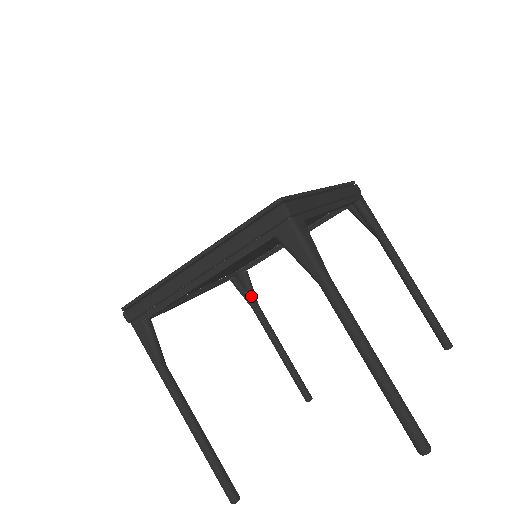
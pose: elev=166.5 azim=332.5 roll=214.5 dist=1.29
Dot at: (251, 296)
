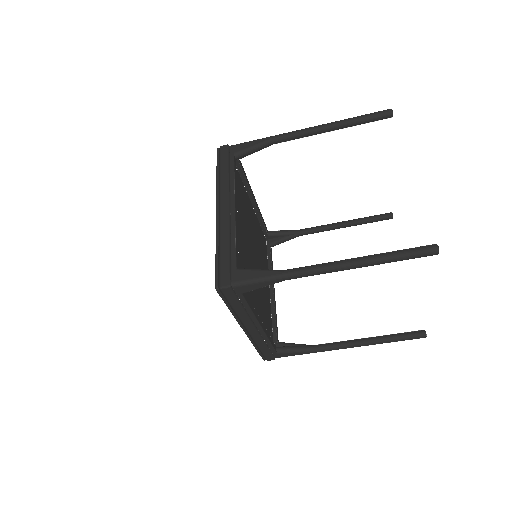
Dot at: (302, 345)
